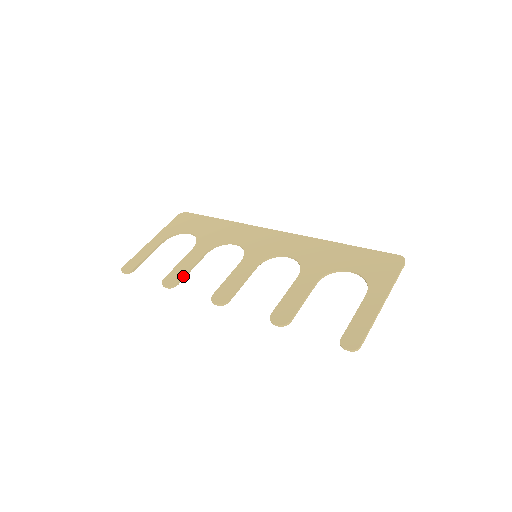
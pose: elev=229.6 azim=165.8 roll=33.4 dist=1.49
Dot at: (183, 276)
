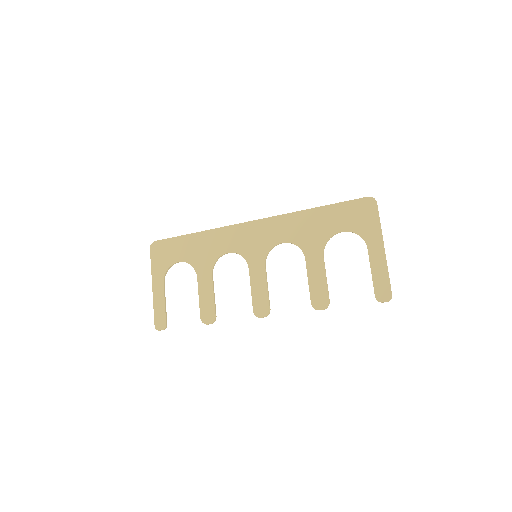
Dot at: (214, 307)
